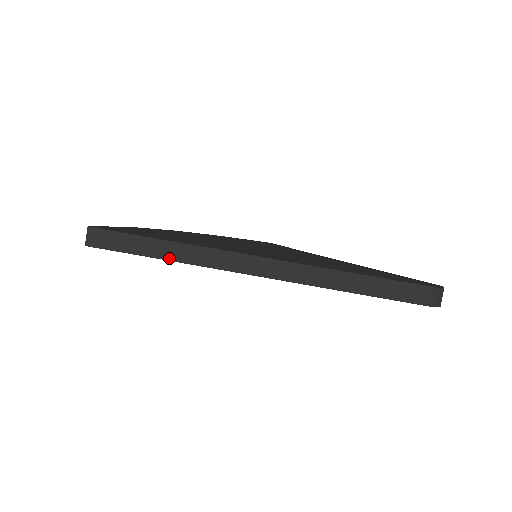
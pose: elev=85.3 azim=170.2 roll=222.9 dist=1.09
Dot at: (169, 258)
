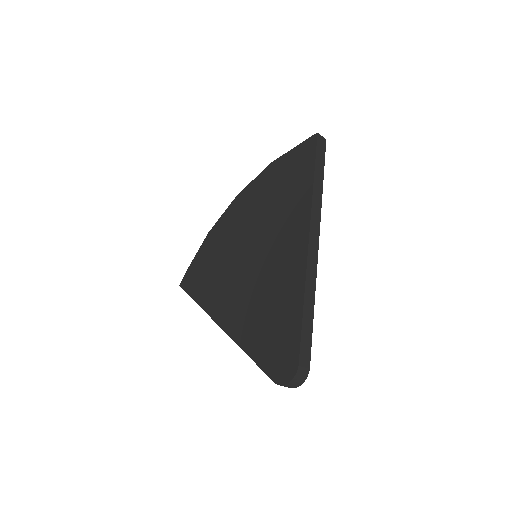
Dot at: occluded
